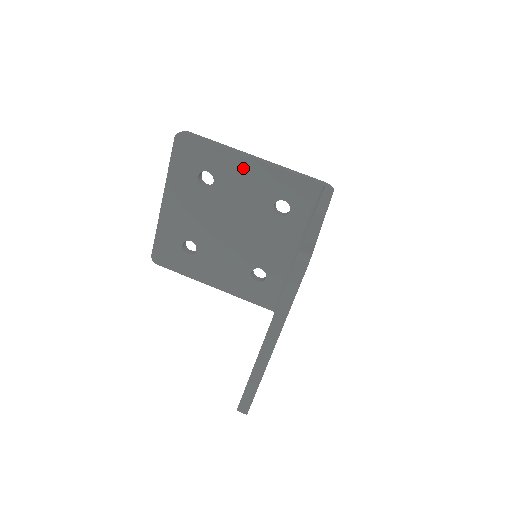
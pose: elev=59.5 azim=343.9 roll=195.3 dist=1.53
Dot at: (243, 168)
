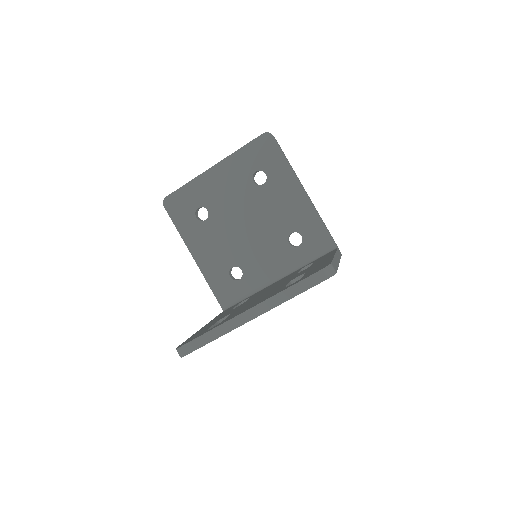
Dot at: (293, 192)
